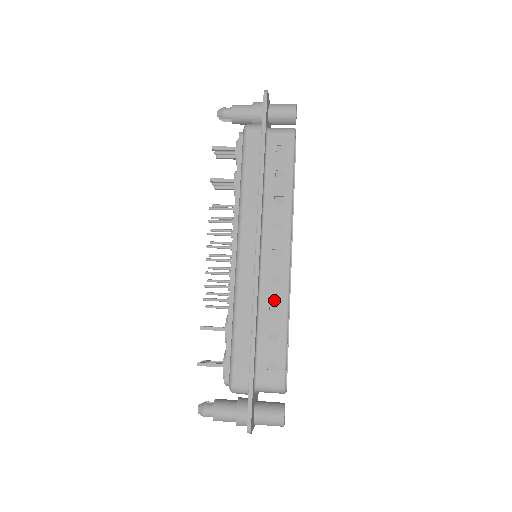
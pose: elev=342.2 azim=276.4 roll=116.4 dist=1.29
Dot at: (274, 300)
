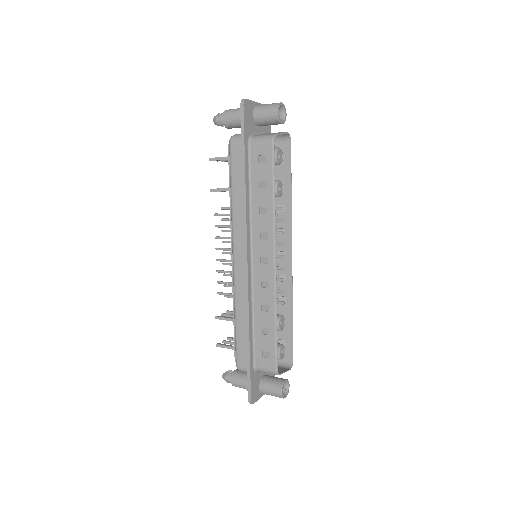
Dot at: (264, 301)
